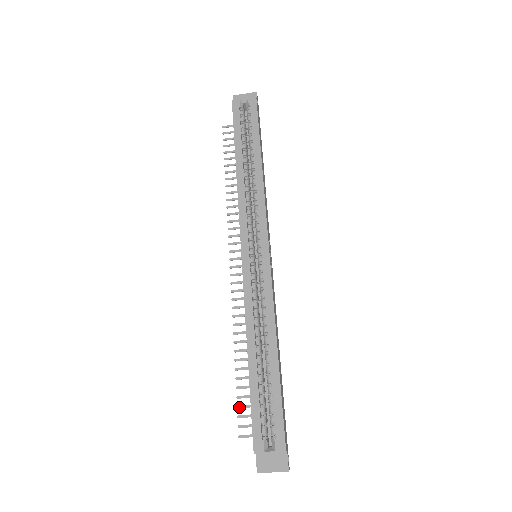
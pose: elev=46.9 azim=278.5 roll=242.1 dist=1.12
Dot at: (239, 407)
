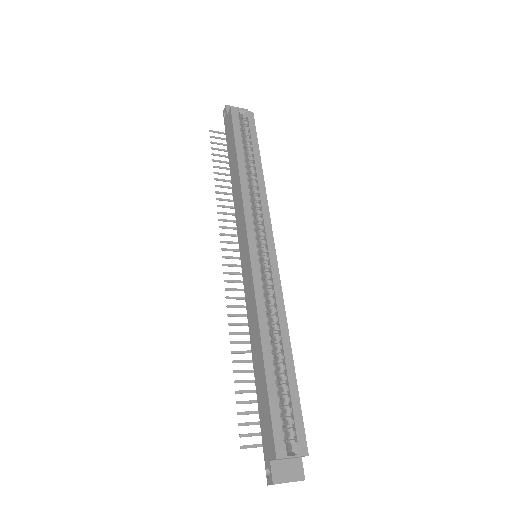
Dot at: (240, 413)
